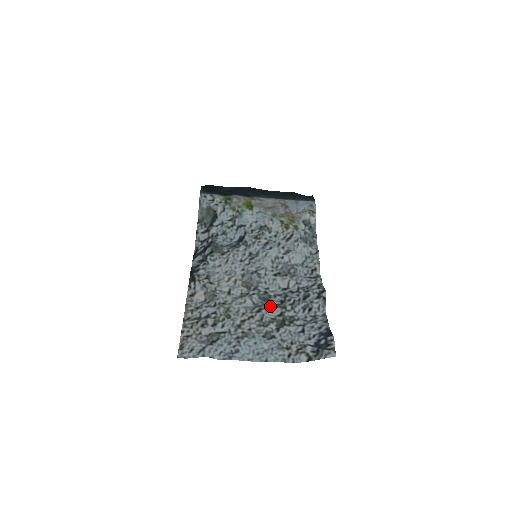
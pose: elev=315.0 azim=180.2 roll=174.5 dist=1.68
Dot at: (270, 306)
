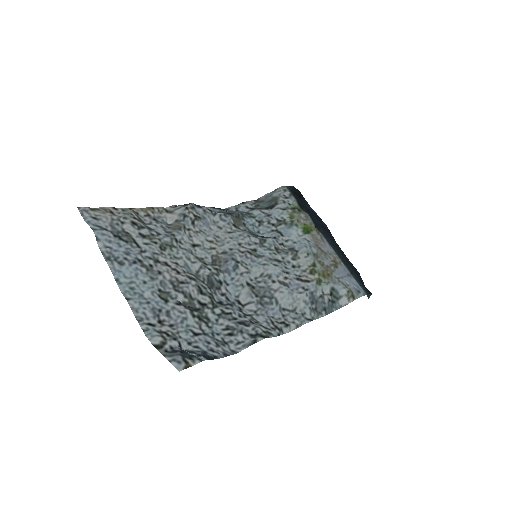
Dot at: (205, 289)
